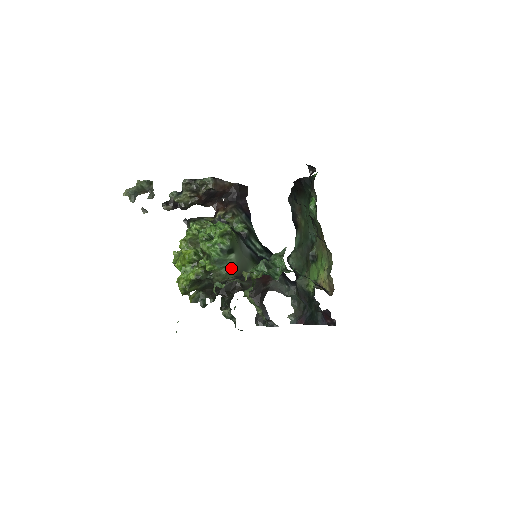
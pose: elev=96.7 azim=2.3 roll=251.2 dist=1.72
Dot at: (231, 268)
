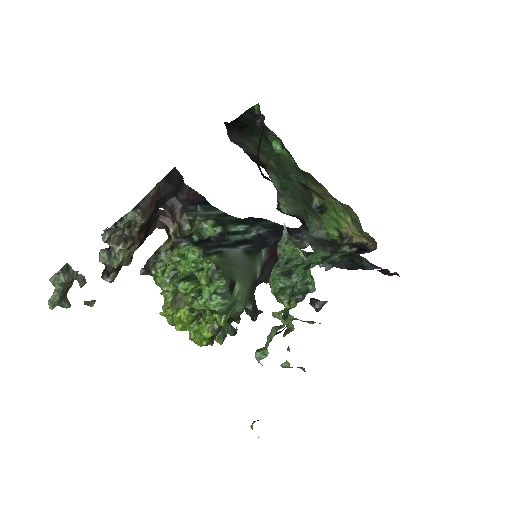
Dot at: (244, 298)
